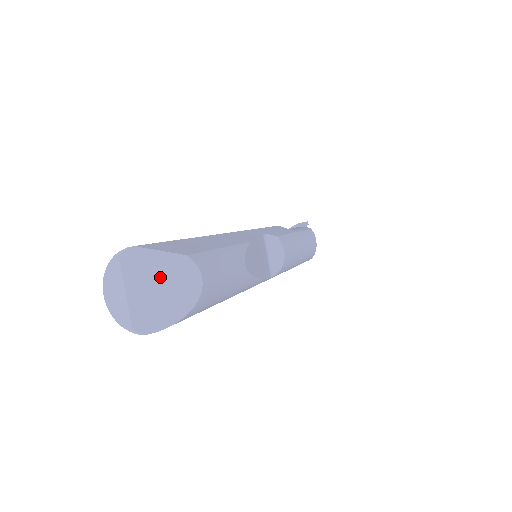
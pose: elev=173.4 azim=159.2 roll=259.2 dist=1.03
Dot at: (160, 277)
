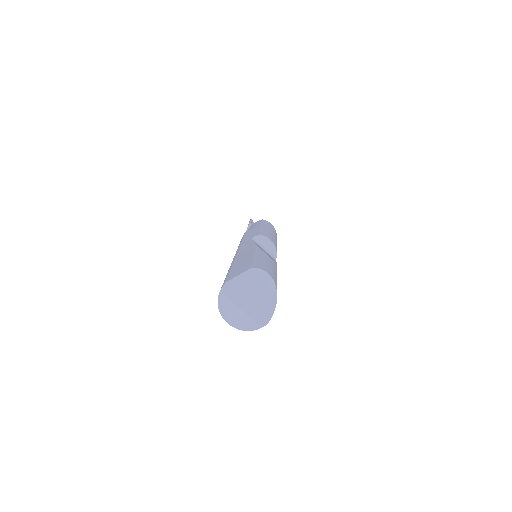
Dot at: (250, 289)
